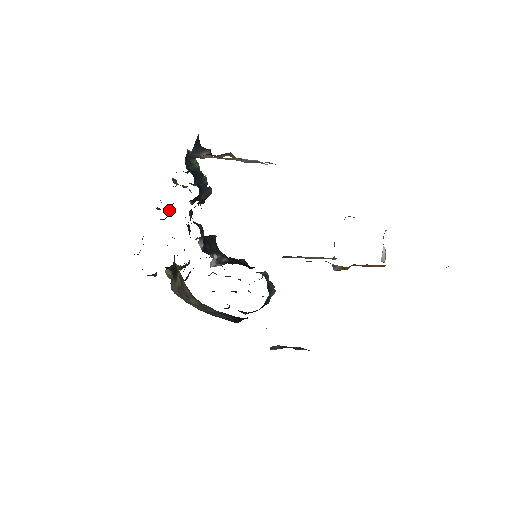
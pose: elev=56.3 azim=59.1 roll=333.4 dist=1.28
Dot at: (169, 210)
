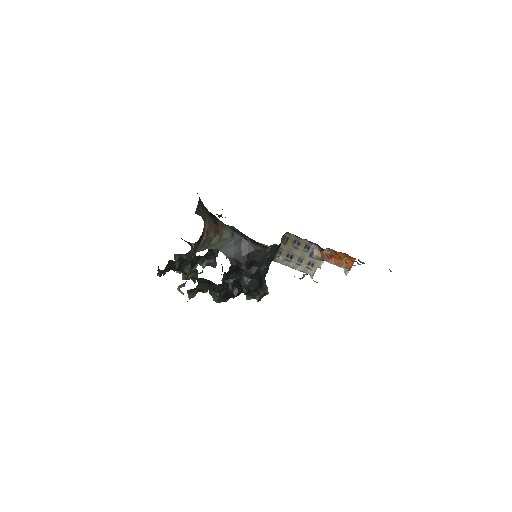
Dot at: occluded
